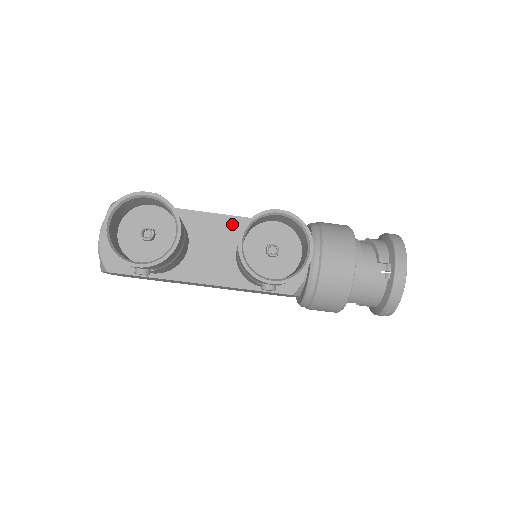
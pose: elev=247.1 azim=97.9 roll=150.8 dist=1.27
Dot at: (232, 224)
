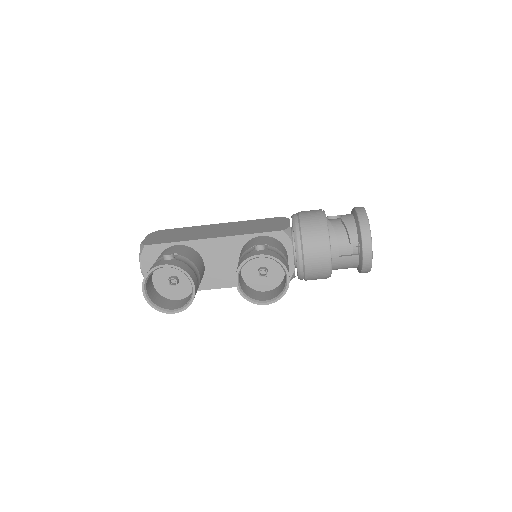
Dot at: (231, 242)
